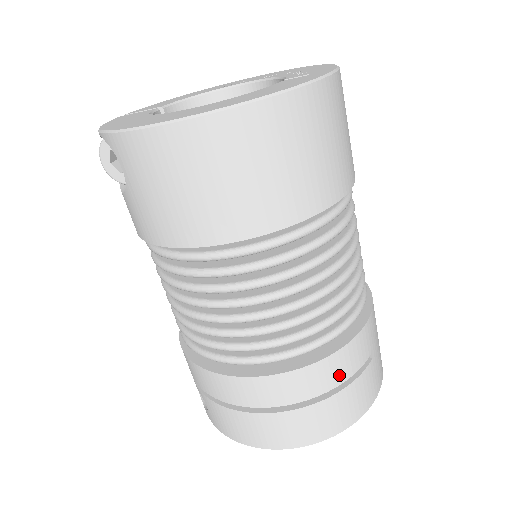
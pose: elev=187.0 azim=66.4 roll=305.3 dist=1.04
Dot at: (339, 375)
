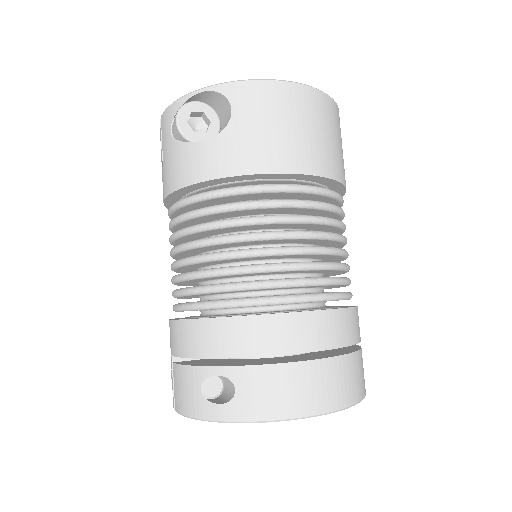
Dot at: (359, 332)
